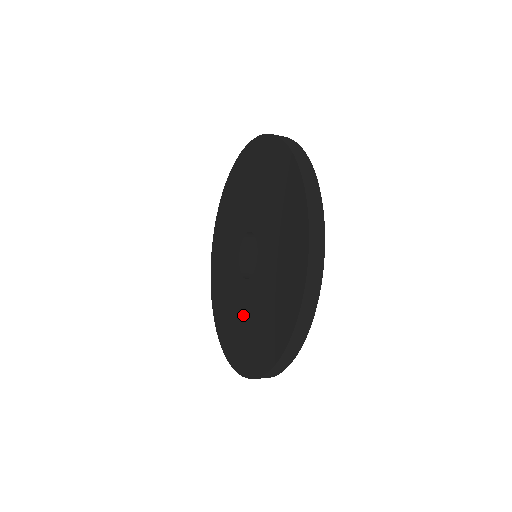
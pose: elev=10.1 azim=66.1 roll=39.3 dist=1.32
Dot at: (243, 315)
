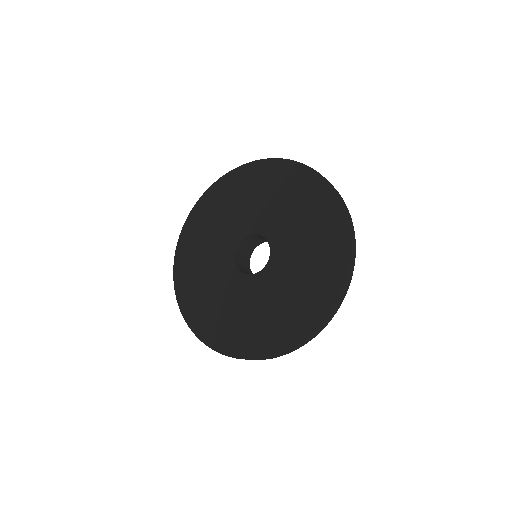
Dot at: (243, 305)
